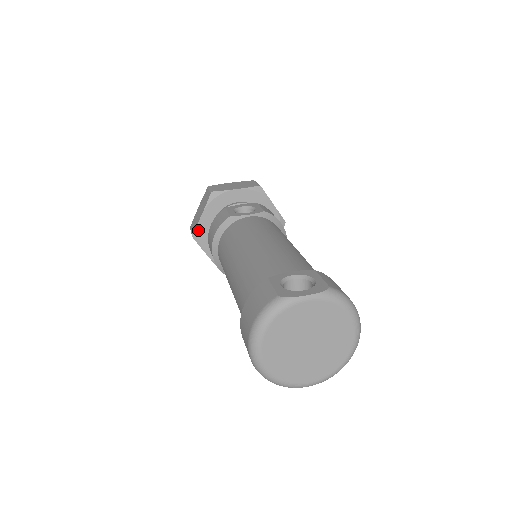
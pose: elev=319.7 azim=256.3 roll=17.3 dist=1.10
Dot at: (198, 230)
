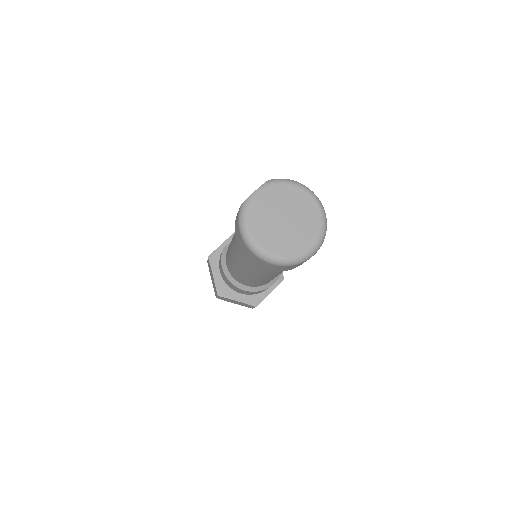
Dot at: (218, 288)
